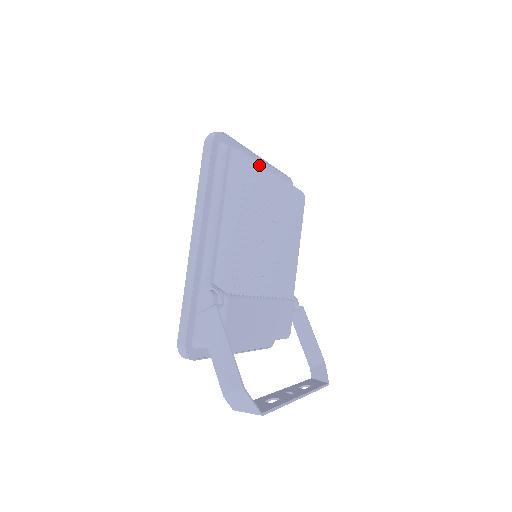
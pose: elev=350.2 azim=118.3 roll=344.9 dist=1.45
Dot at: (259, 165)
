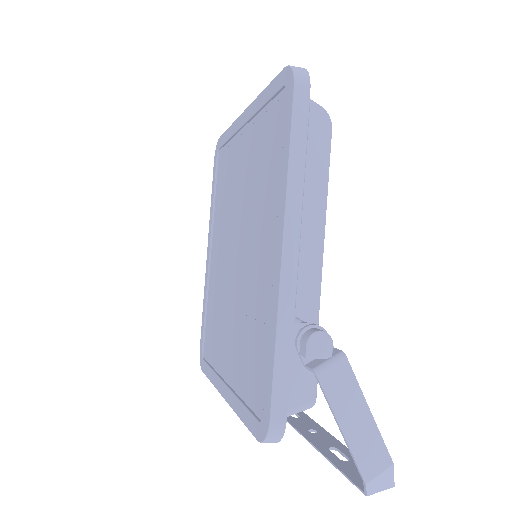
Dot at: occluded
